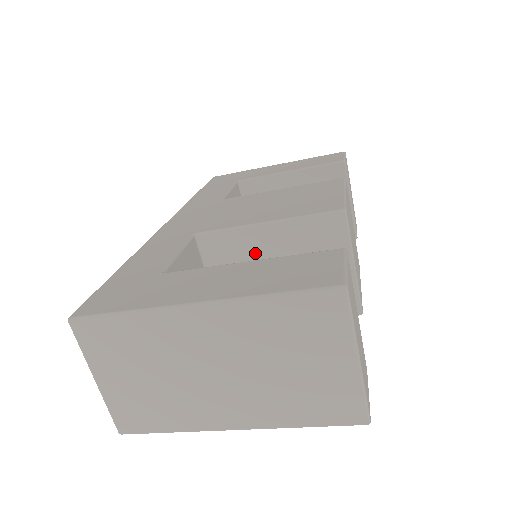
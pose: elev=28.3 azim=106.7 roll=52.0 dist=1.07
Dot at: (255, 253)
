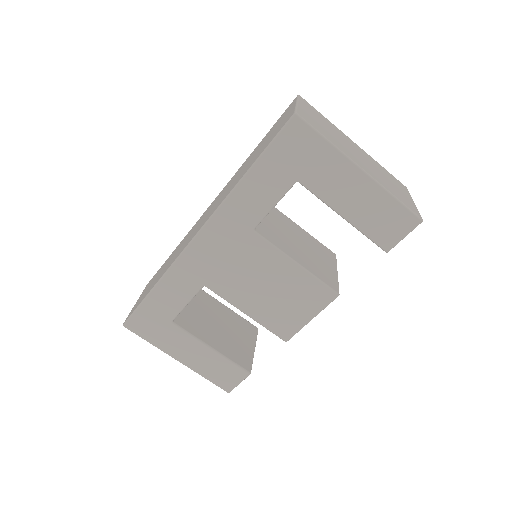
Dot at: (290, 228)
